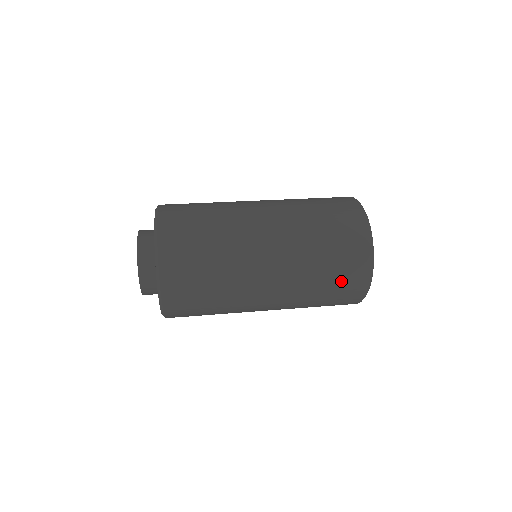
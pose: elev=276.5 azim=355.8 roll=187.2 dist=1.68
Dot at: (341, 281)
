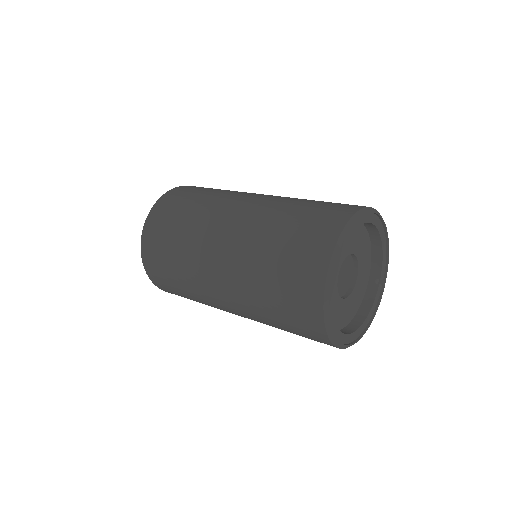
Dot at: (290, 311)
